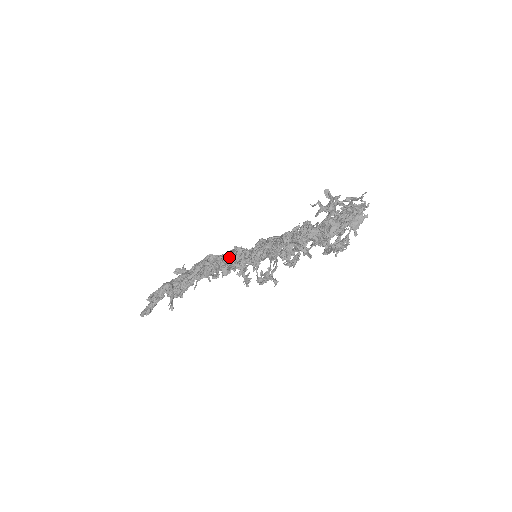
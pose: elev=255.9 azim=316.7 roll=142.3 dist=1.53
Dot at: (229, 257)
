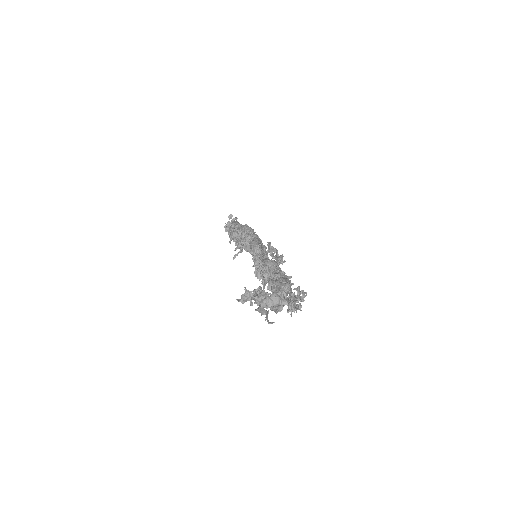
Dot at: (242, 245)
